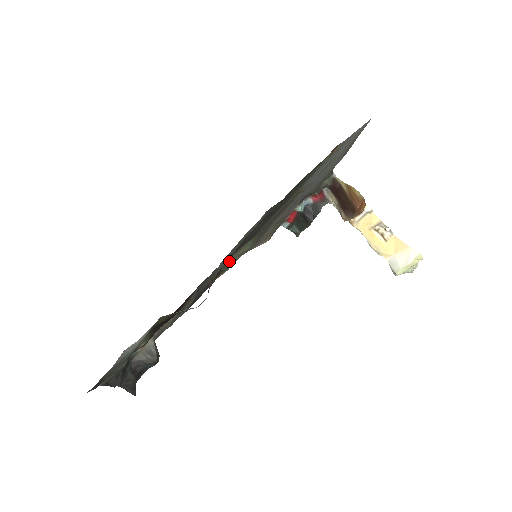
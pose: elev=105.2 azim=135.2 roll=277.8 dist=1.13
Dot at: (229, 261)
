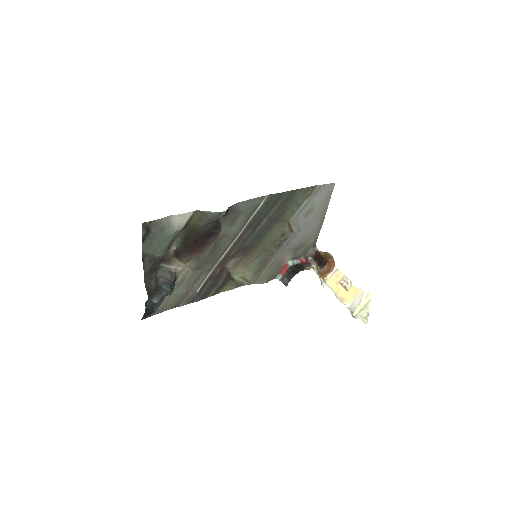
Dot at: (236, 279)
